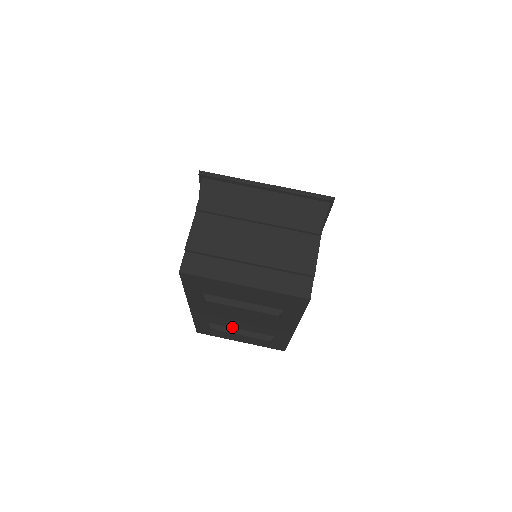
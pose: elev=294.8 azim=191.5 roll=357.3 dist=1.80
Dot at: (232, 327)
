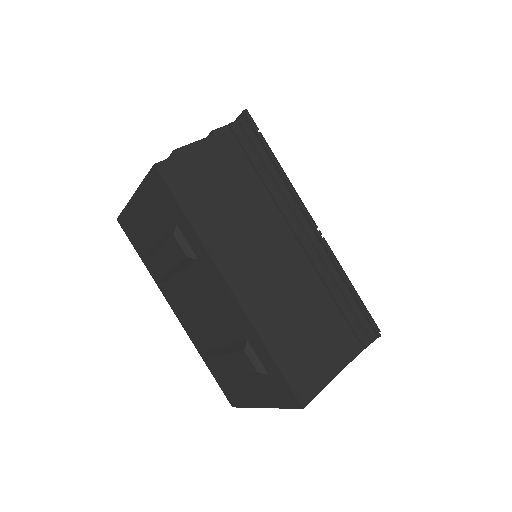
Dot at: (219, 346)
